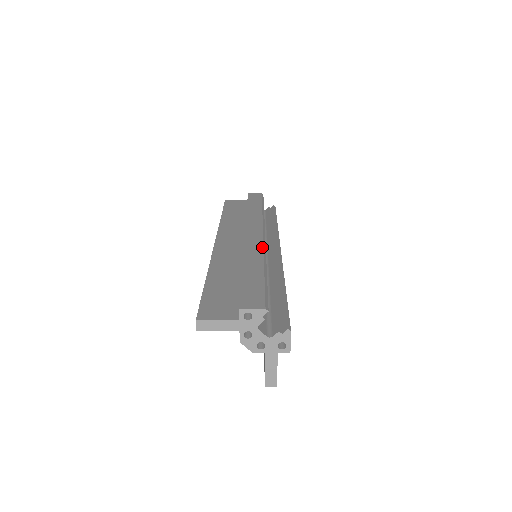
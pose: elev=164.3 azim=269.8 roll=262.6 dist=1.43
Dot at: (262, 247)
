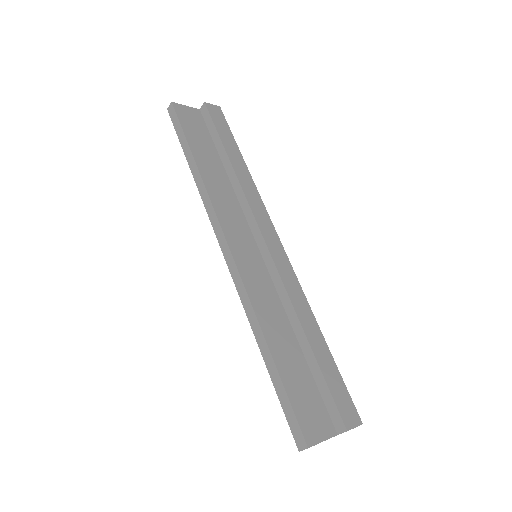
Dot at: (298, 281)
